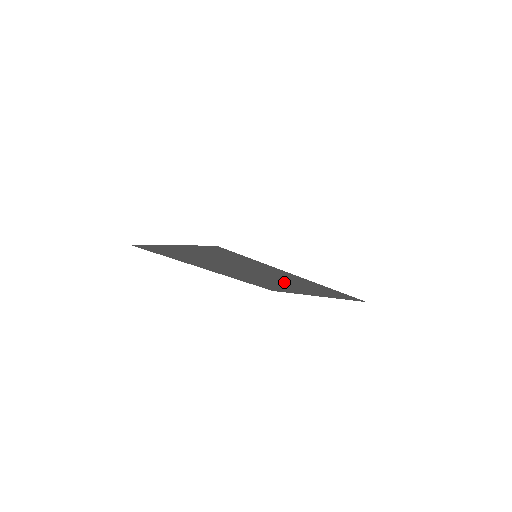
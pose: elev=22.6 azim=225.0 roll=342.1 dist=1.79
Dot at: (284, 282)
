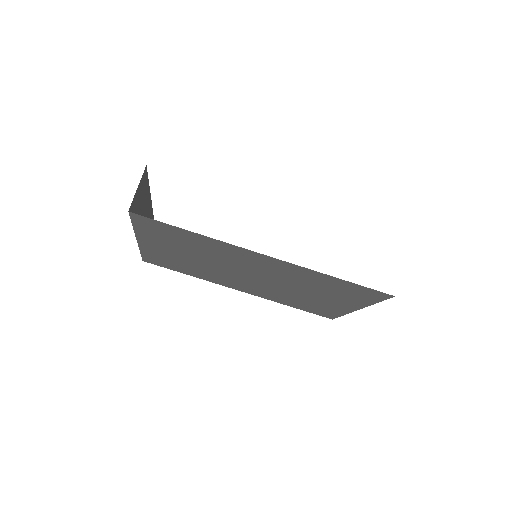
Dot at: (287, 282)
